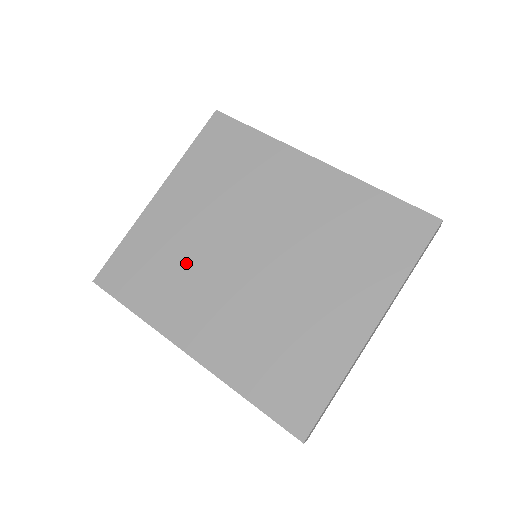
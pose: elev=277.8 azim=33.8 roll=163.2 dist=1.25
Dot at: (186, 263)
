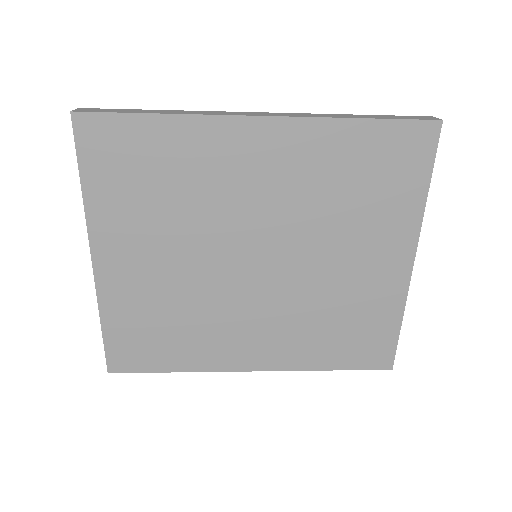
Dot at: (192, 307)
